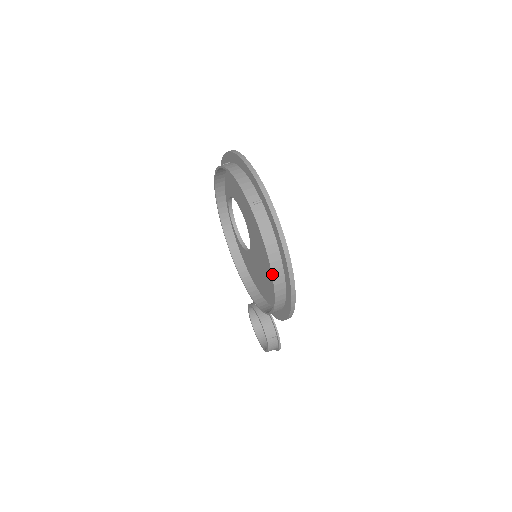
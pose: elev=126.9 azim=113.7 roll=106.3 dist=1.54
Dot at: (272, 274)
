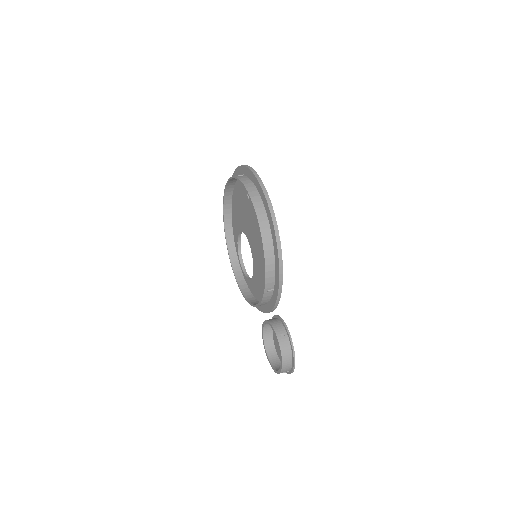
Dot at: (253, 205)
